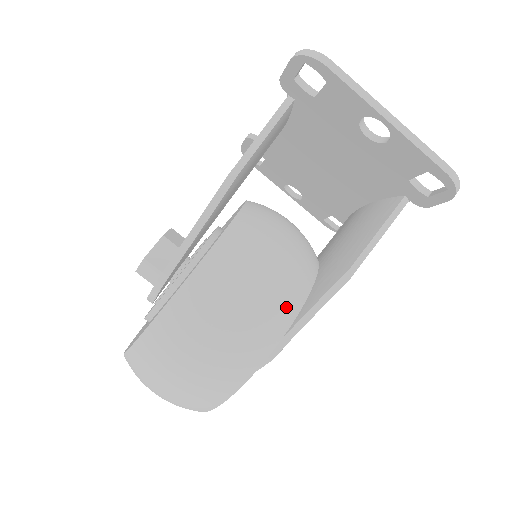
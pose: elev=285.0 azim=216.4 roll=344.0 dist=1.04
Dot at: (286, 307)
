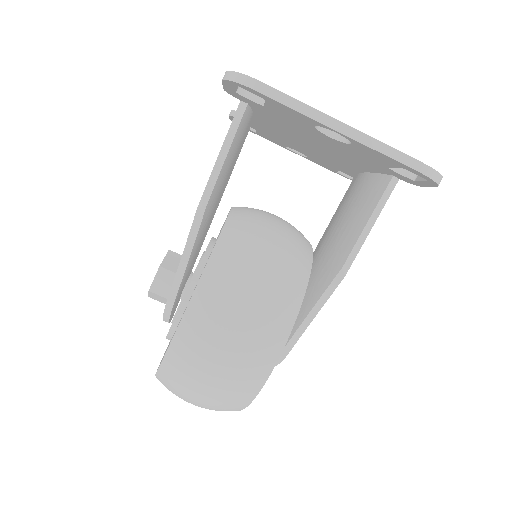
Dot at: (275, 333)
